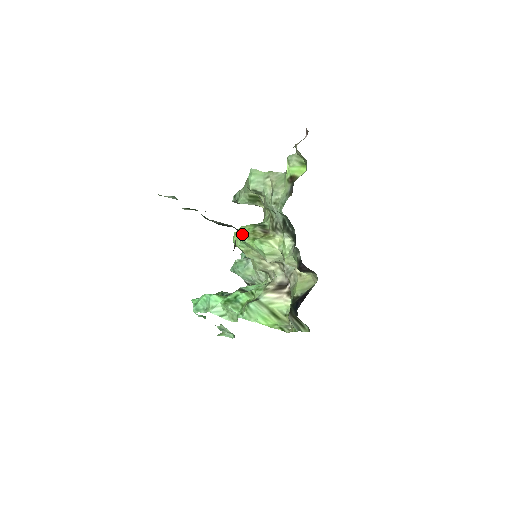
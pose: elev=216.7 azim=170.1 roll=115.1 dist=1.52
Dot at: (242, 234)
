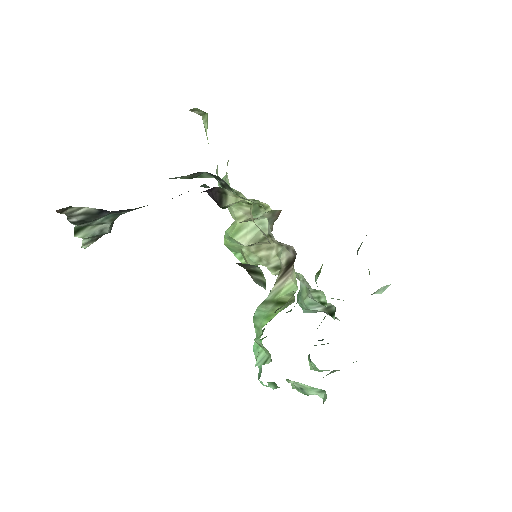
Dot at: occluded
